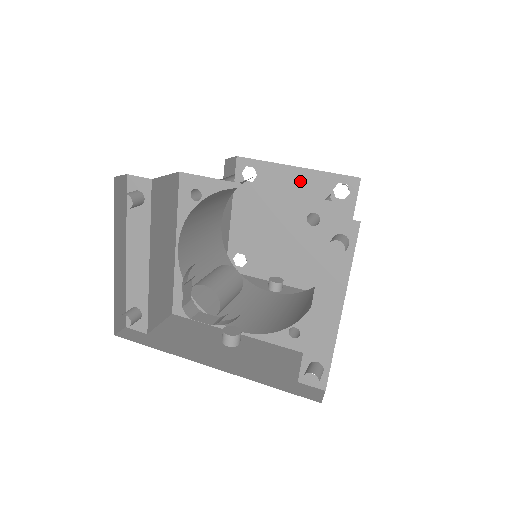
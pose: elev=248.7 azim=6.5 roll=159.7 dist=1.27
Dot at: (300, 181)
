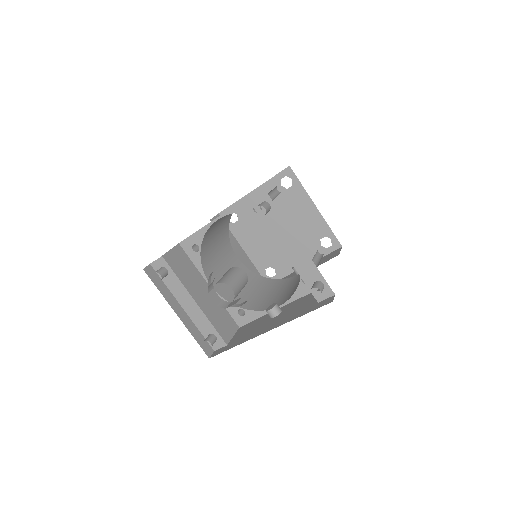
Dot at: occluded
